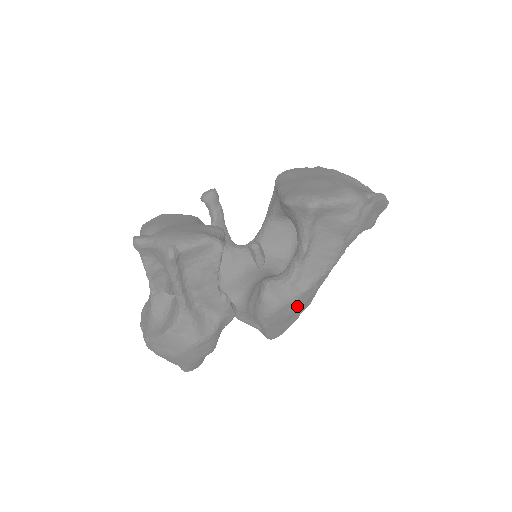
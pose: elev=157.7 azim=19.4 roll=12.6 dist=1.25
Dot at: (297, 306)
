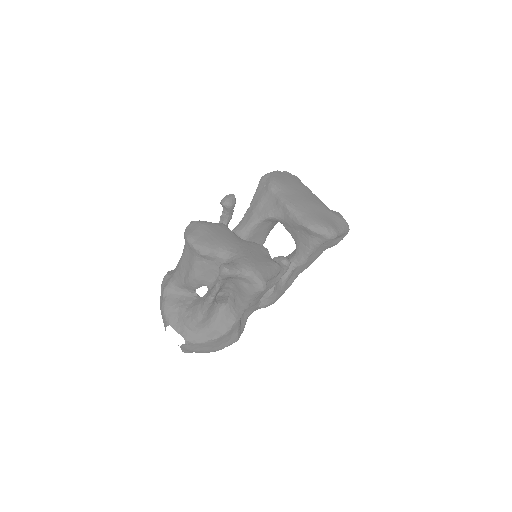
Dot at: occluded
